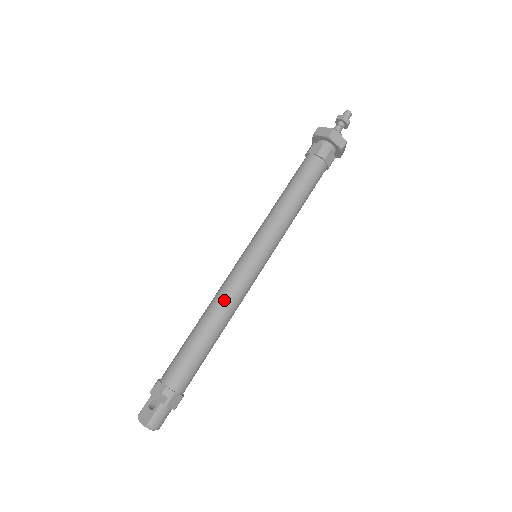
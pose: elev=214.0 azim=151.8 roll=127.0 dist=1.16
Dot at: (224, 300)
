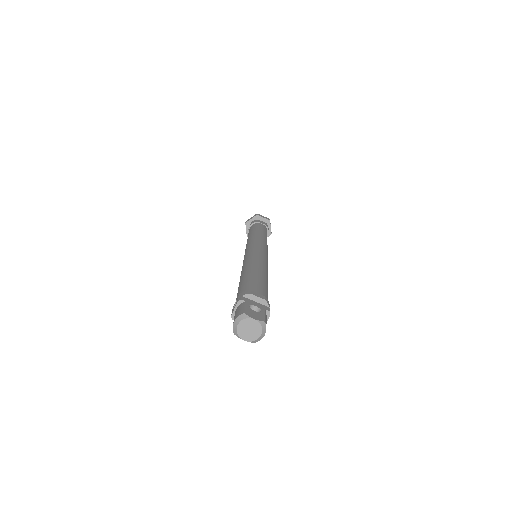
Dot at: (265, 264)
